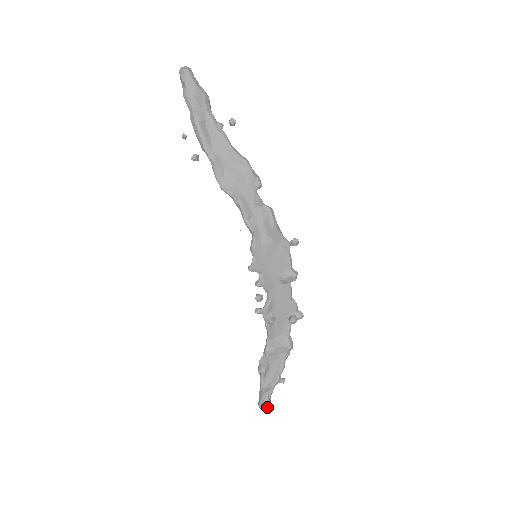
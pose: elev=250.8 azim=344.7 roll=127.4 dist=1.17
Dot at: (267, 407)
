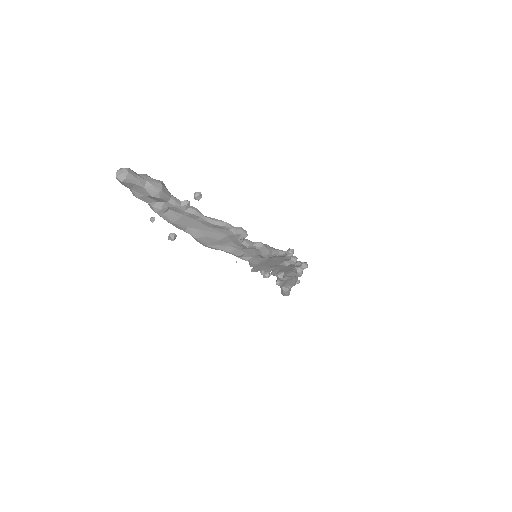
Dot at: occluded
